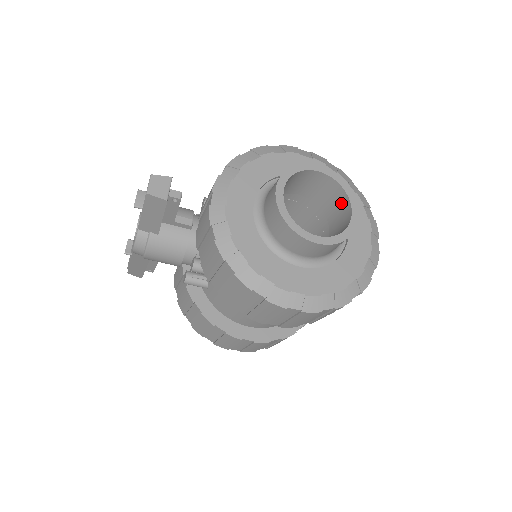
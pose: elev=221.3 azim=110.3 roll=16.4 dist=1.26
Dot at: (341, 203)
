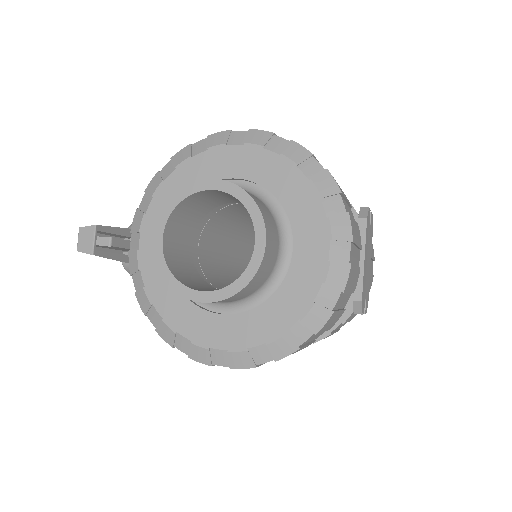
Dot at: occluded
